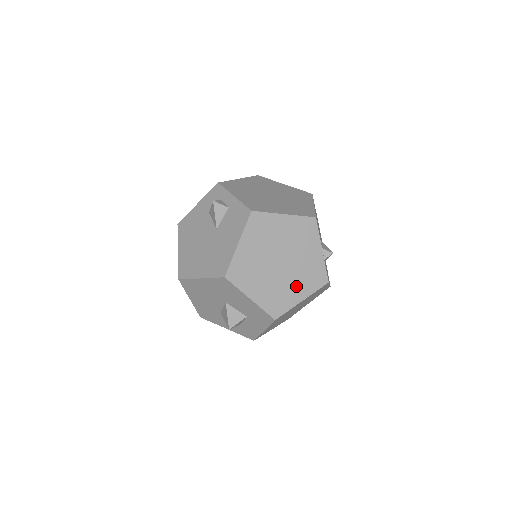
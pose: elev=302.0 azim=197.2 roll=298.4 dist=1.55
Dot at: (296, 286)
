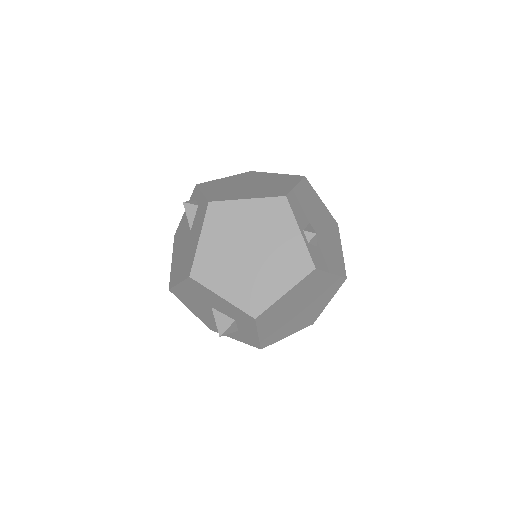
Dot at: (274, 277)
